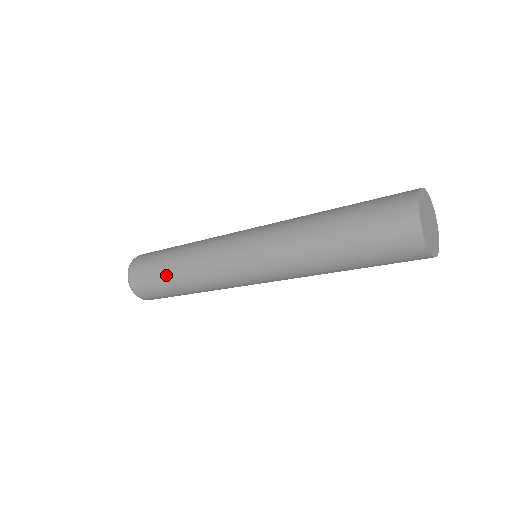
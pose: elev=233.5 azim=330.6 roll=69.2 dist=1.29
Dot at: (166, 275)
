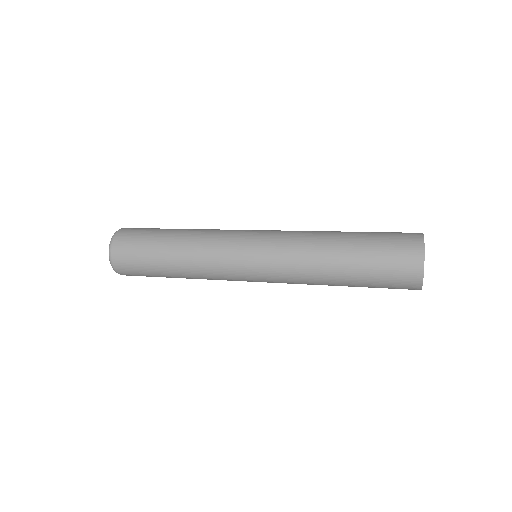
Dot at: (165, 275)
